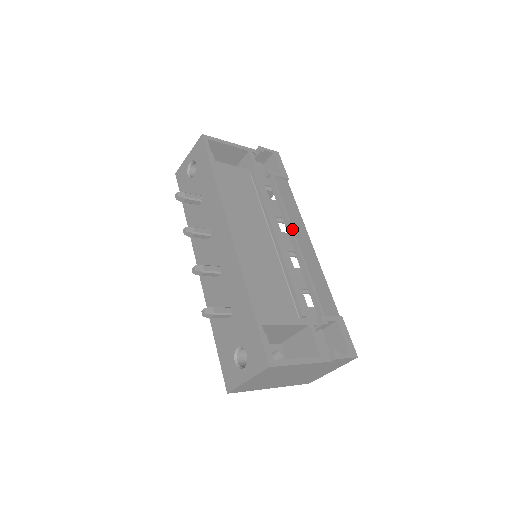
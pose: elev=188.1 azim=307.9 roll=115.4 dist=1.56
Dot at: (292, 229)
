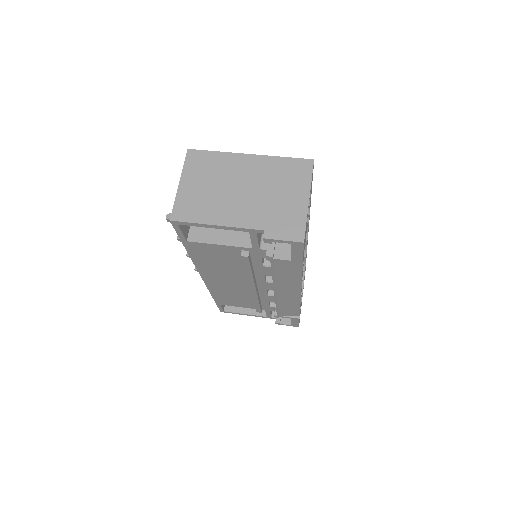
Dot at: (275, 289)
